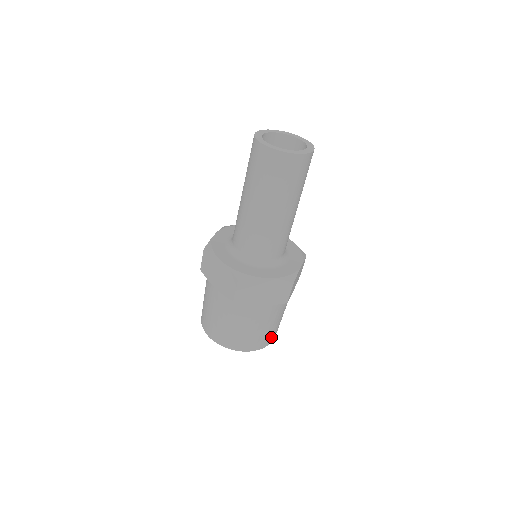
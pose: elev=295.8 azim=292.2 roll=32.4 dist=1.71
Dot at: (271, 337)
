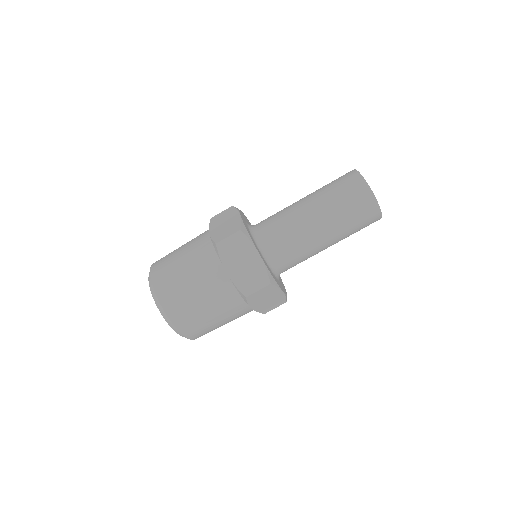
Dot at: (191, 326)
